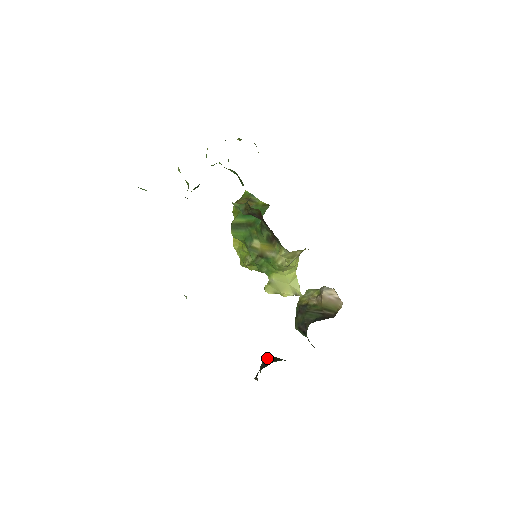
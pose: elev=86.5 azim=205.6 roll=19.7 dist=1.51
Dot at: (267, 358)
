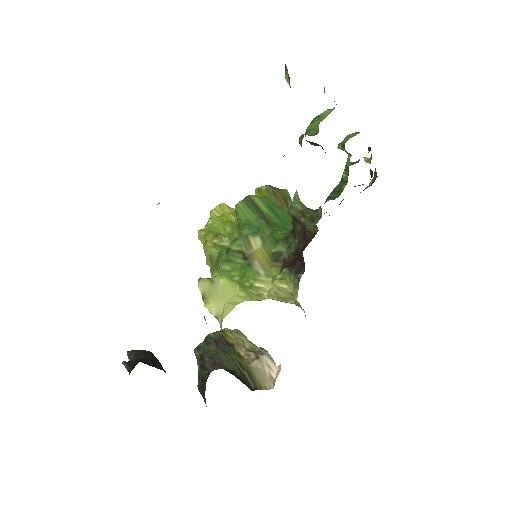
Dot at: (153, 354)
